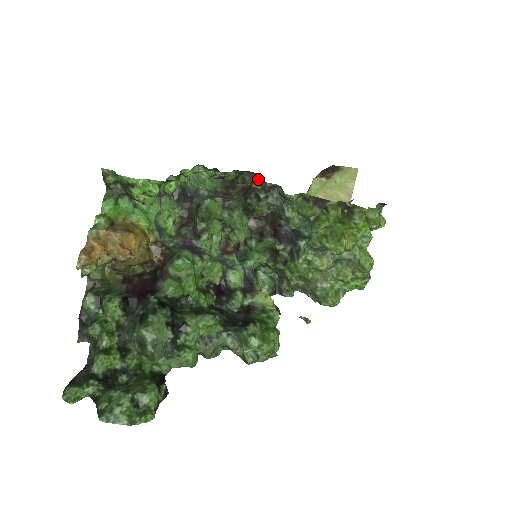
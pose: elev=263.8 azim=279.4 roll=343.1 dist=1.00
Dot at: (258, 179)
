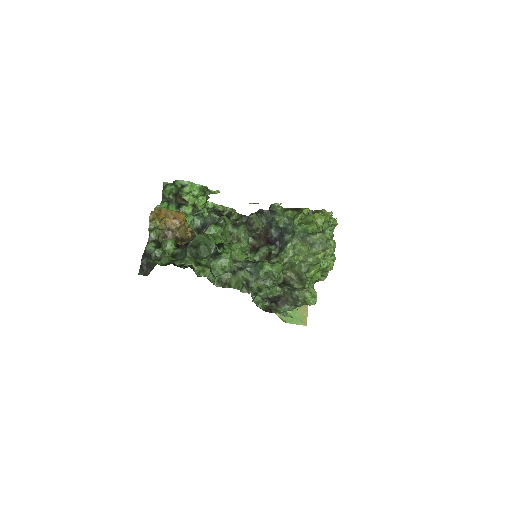
Dot at: occluded
